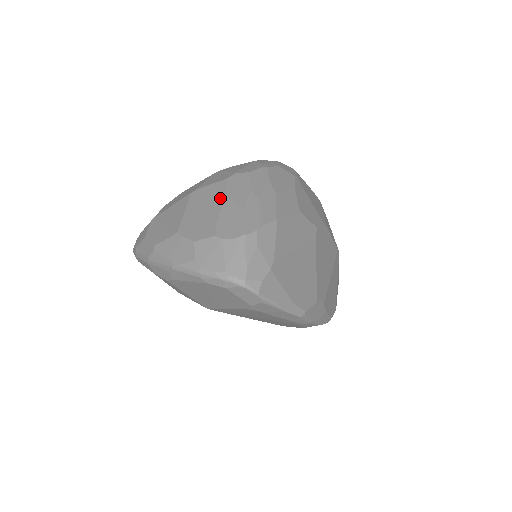
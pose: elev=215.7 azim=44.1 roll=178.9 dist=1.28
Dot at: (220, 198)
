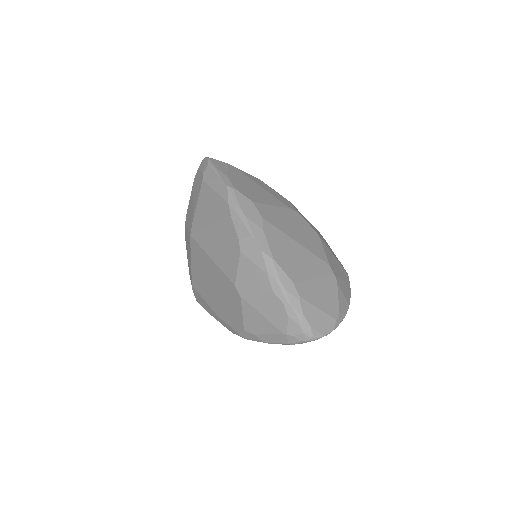
Dot at: occluded
